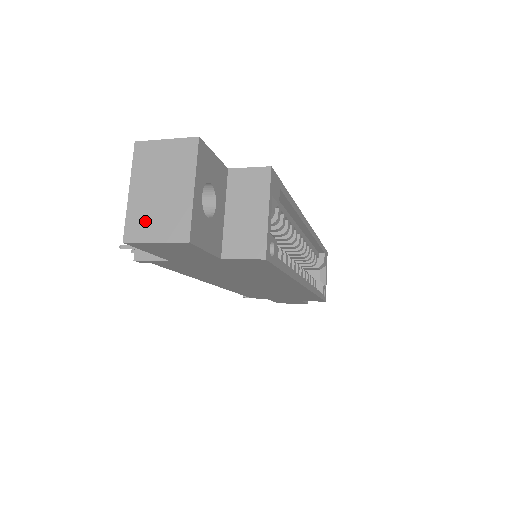
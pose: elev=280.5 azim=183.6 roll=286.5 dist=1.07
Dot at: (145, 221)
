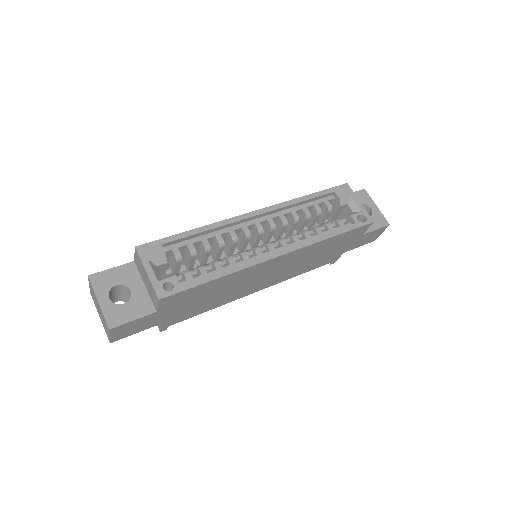
Dot at: (105, 329)
